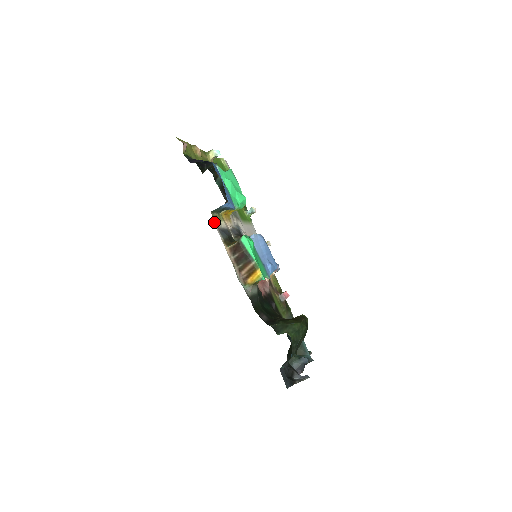
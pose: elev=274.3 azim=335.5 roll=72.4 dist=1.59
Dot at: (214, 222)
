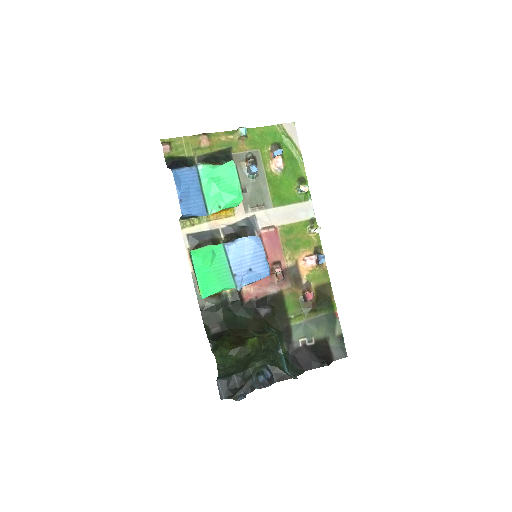
Dot at: (182, 229)
